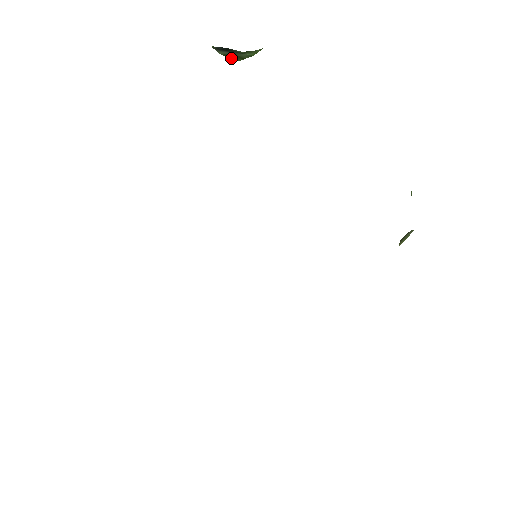
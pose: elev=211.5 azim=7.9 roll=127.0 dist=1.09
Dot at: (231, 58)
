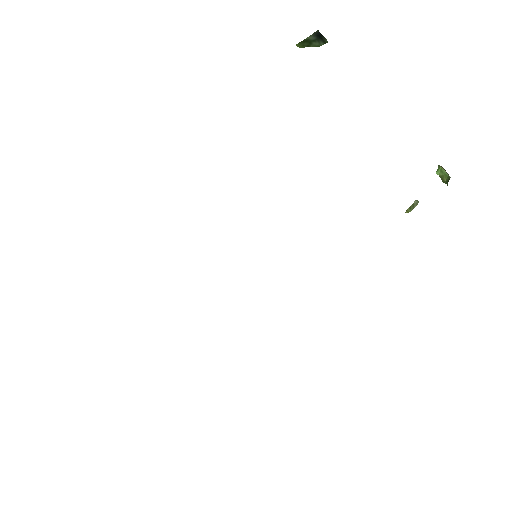
Dot at: (302, 44)
